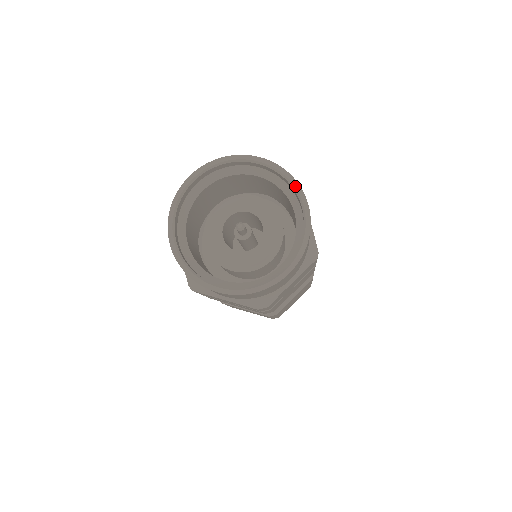
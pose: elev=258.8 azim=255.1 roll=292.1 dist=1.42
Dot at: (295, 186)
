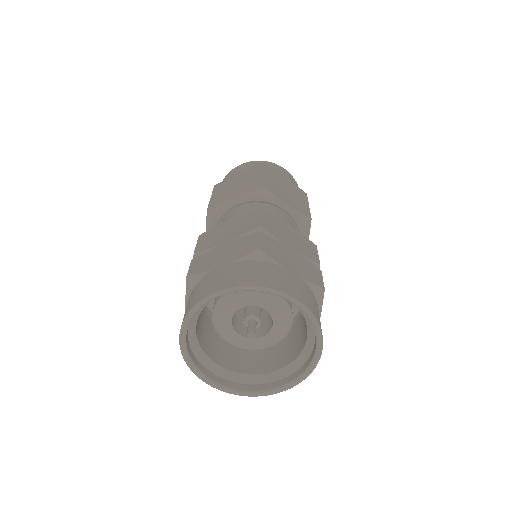
Dot at: (318, 334)
